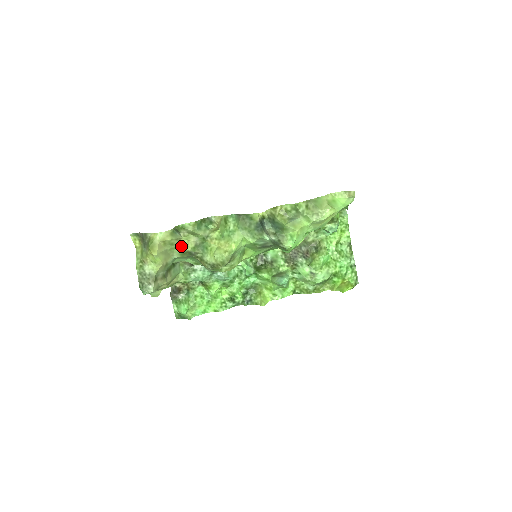
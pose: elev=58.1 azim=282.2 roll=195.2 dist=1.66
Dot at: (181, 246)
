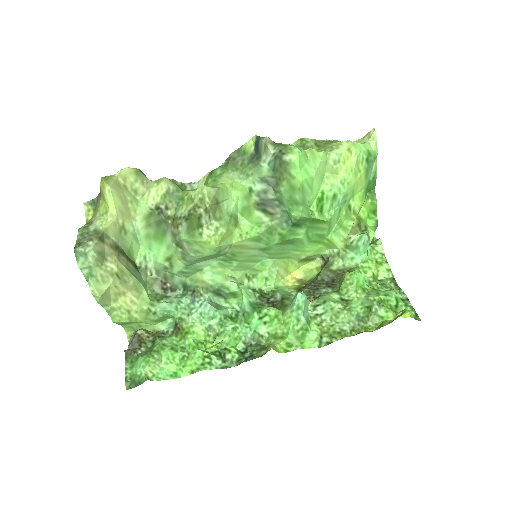
Dot at: (148, 197)
